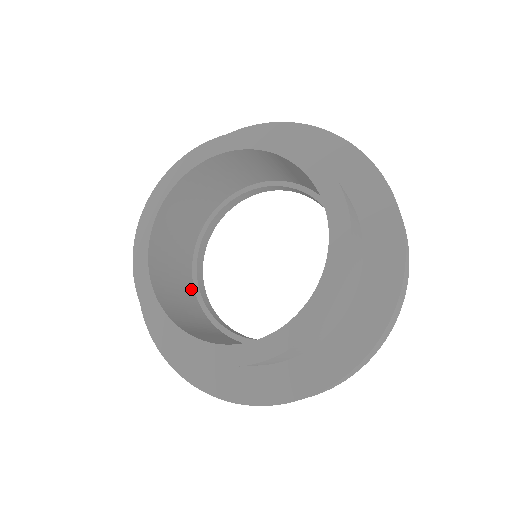
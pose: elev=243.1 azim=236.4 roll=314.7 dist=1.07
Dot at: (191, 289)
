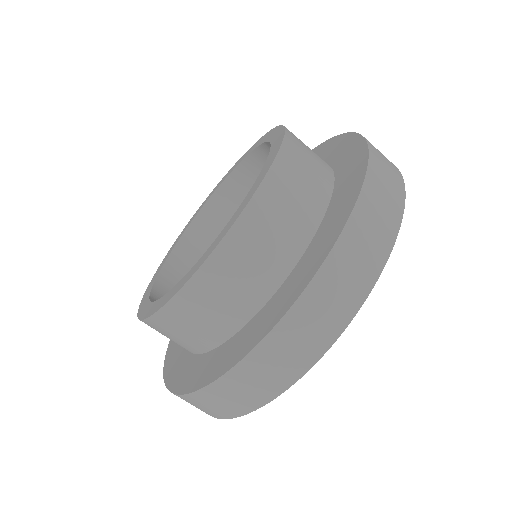
Dot at: occluded
